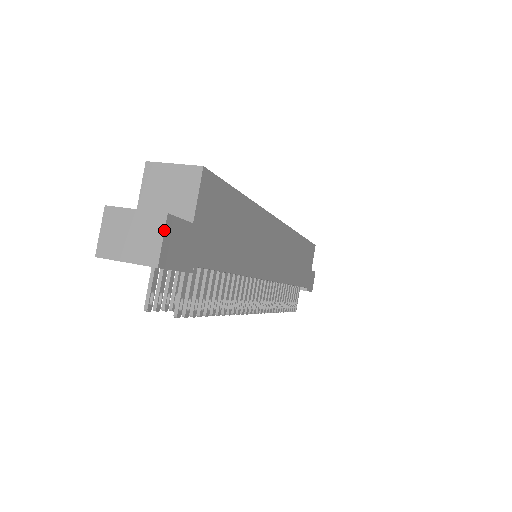
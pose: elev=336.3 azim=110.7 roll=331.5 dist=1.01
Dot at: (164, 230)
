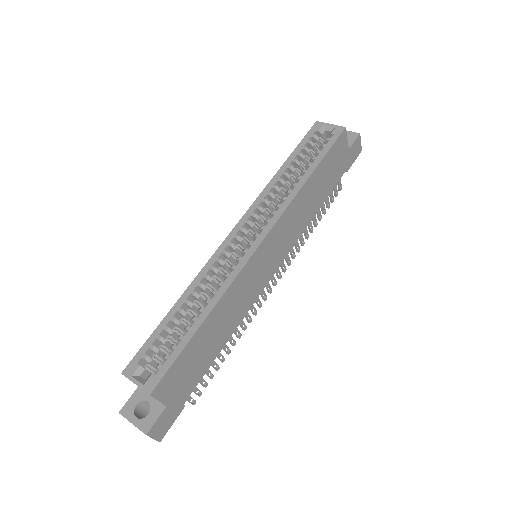
Dot at: occluded
